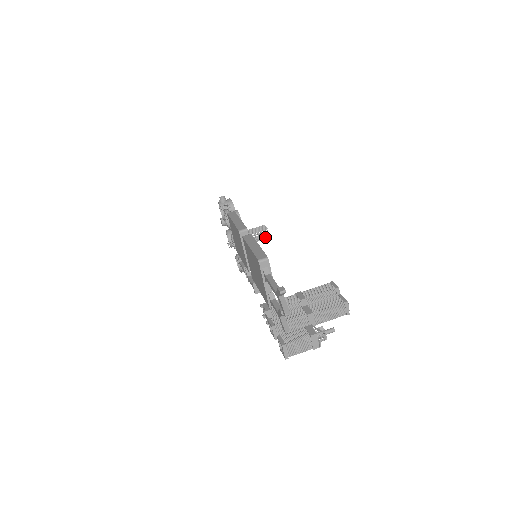
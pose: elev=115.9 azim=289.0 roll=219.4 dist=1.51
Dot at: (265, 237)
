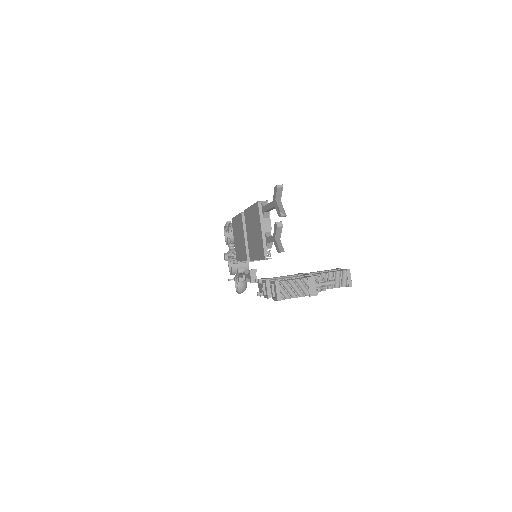
Dot at: (267, 258)
